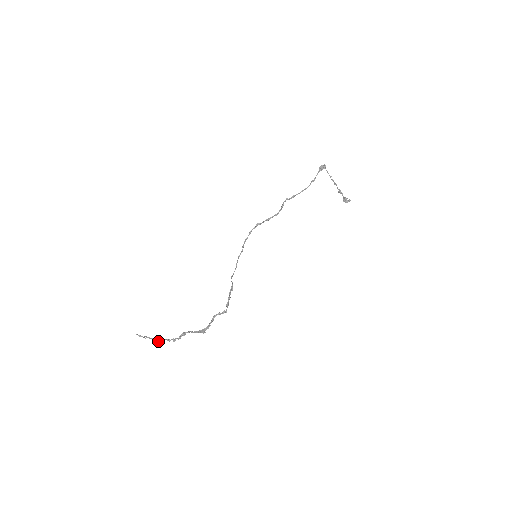
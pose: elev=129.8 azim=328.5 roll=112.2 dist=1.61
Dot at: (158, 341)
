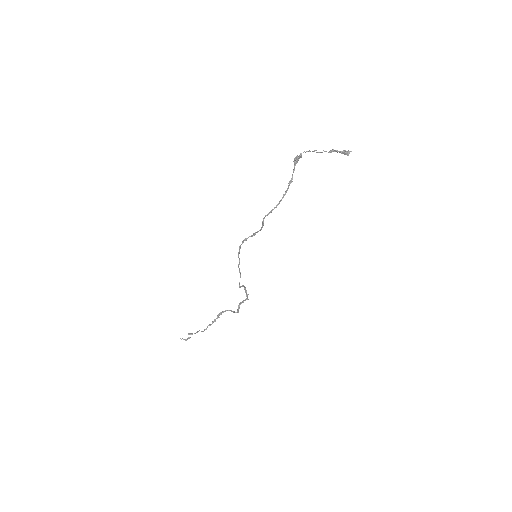
Dot at: (201, 331)
